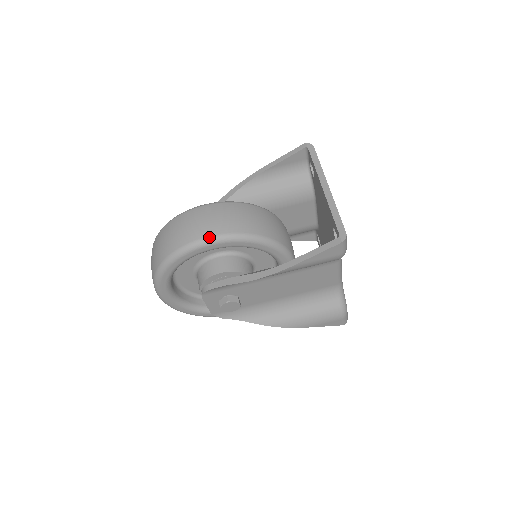
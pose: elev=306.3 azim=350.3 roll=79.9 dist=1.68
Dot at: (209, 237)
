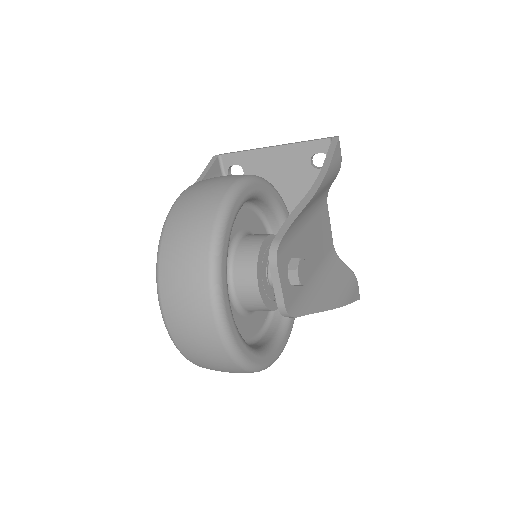
Dot at: (242, 177)
